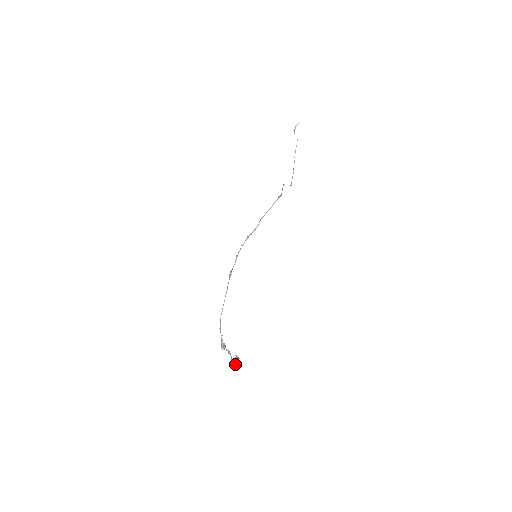
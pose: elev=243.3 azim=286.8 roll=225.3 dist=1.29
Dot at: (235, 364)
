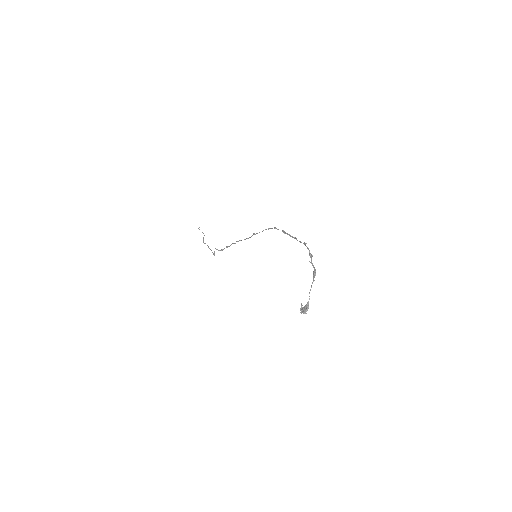
Dot at: (304, 311)
